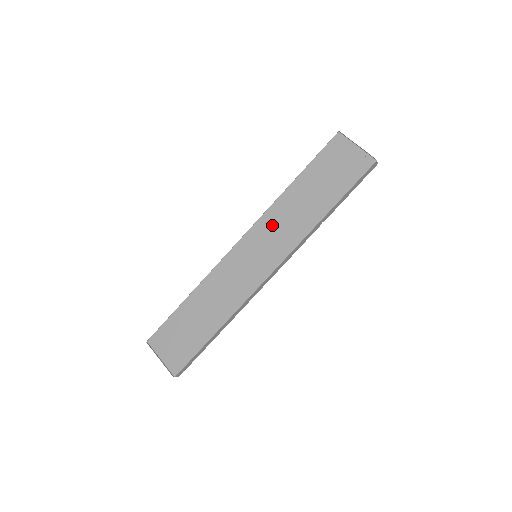
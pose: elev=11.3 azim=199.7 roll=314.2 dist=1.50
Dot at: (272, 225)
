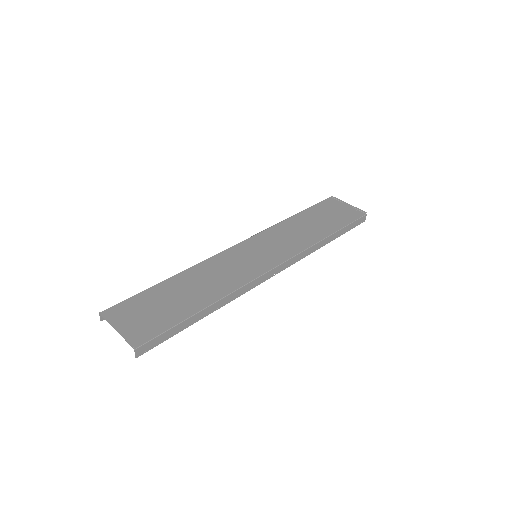
Dot at: (274, 237)
